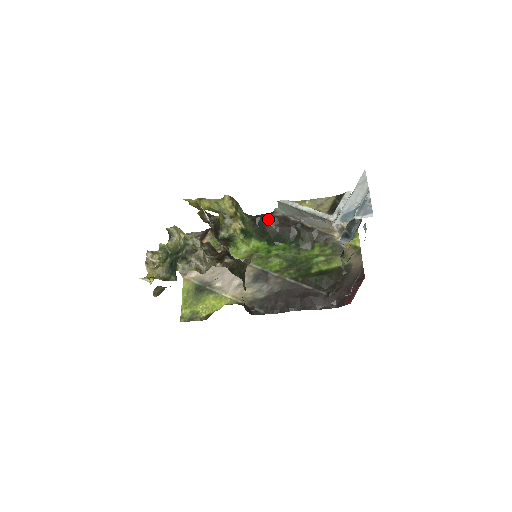
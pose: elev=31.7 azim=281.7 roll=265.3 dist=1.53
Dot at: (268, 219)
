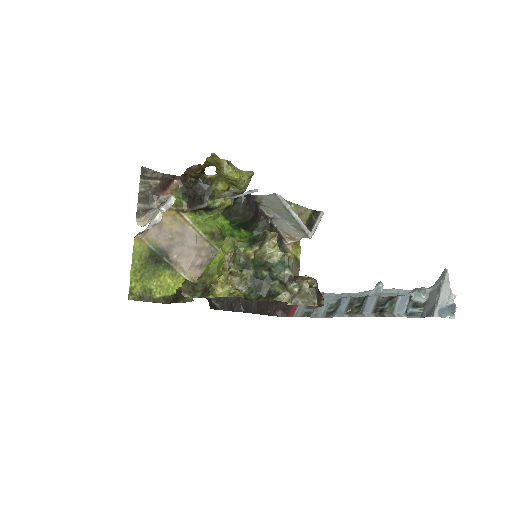
Dot at: (249, 202)
